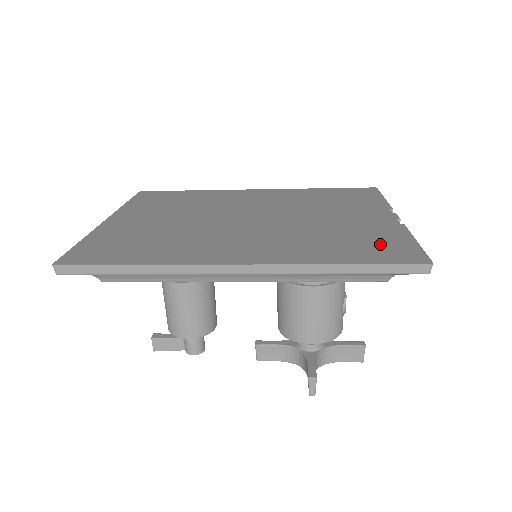
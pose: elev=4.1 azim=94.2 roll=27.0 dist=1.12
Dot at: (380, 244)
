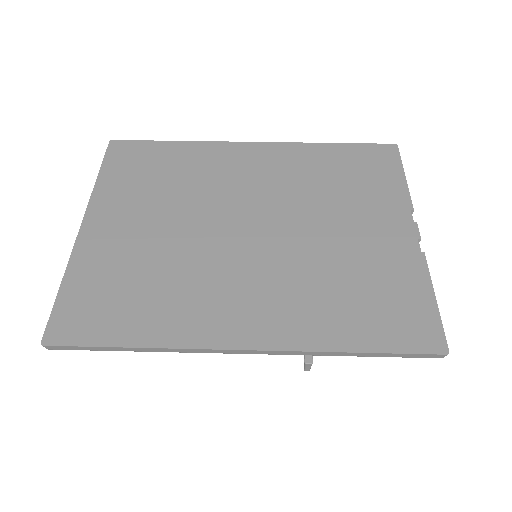
Dot at: (396, 305)
